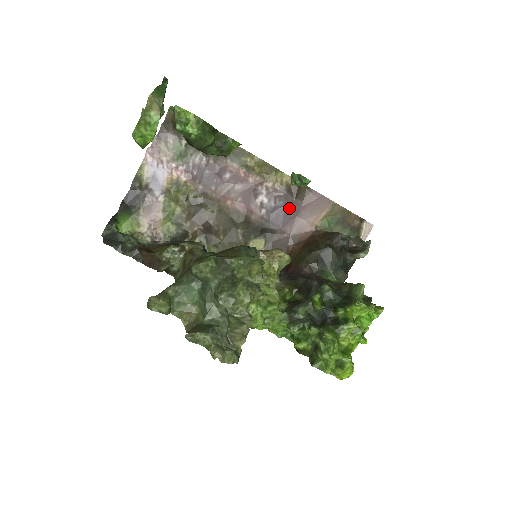
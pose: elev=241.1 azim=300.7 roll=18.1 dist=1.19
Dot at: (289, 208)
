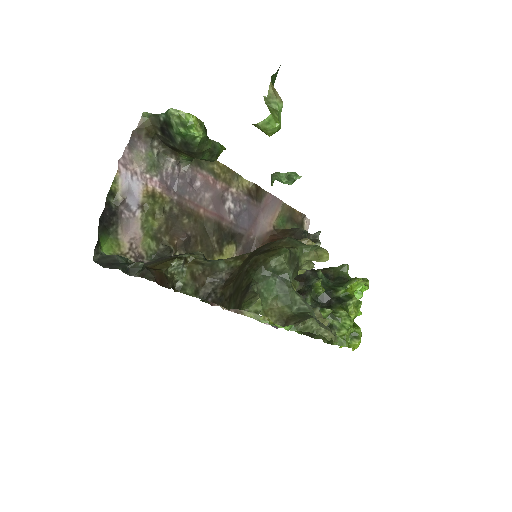
Dot at: (251, 211)
